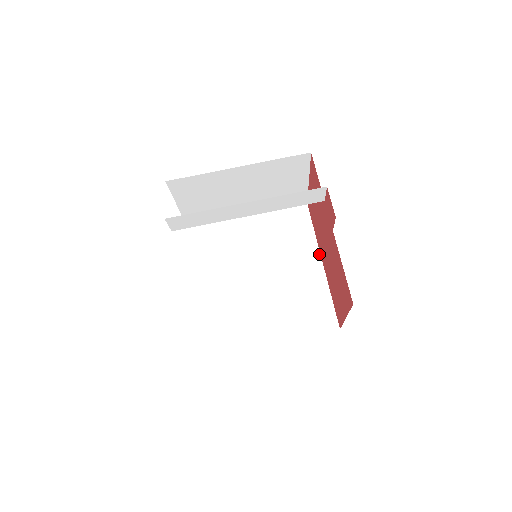
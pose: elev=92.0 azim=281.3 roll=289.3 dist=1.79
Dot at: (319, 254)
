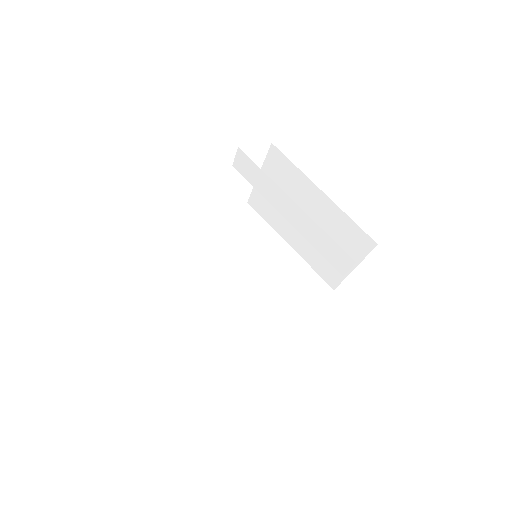
Dot at: (295, 324)
